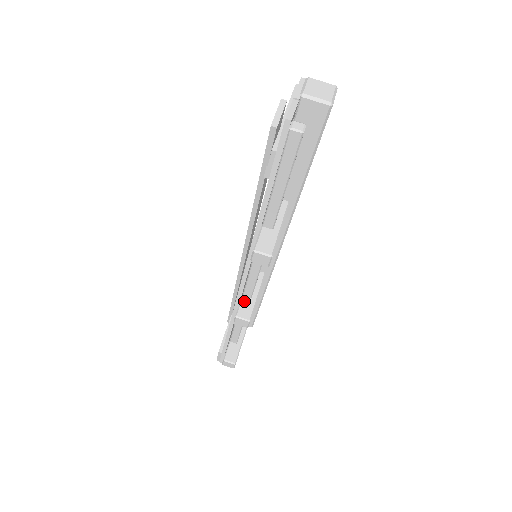
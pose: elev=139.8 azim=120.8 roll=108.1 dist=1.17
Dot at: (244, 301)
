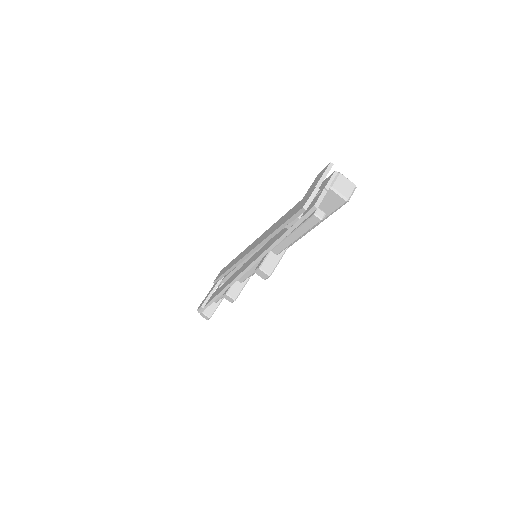
Dot at: (236, 284)
